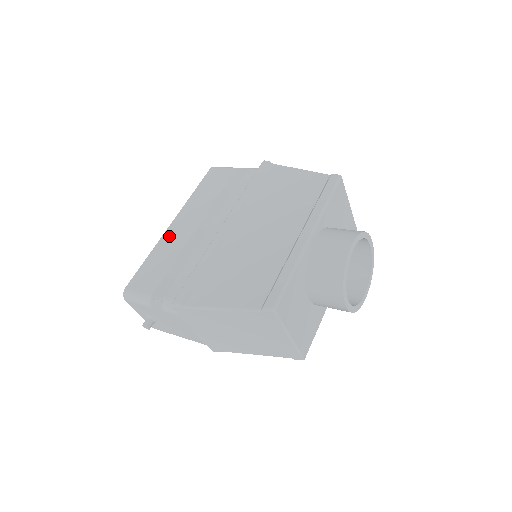
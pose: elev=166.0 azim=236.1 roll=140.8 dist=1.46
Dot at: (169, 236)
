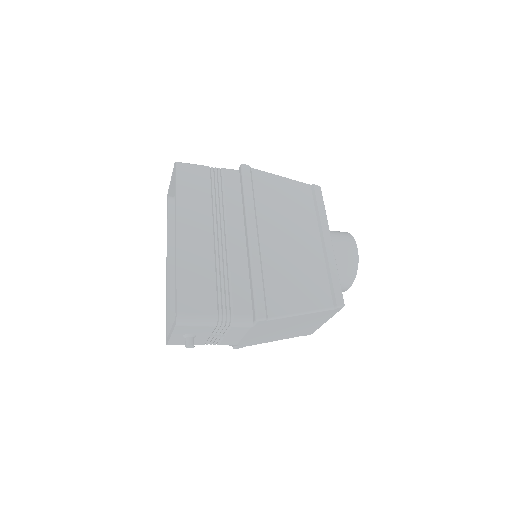
Dot at: (186, 247)
